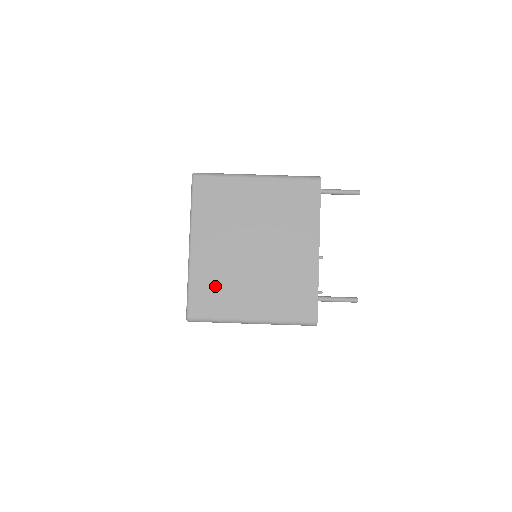
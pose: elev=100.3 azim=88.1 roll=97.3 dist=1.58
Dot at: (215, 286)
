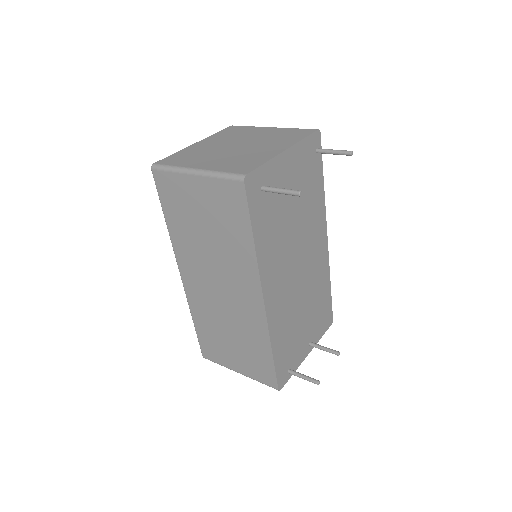
Dot at: (190, 155)
